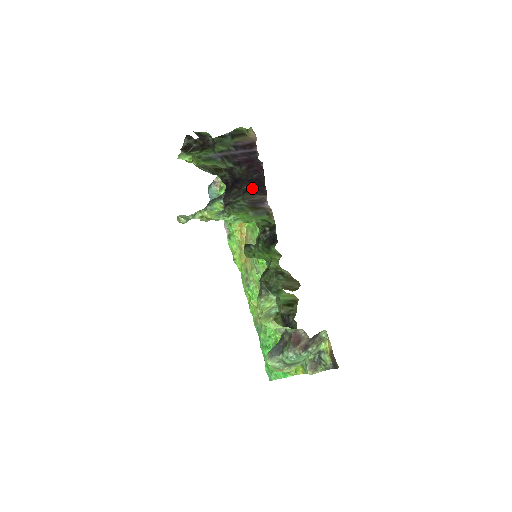
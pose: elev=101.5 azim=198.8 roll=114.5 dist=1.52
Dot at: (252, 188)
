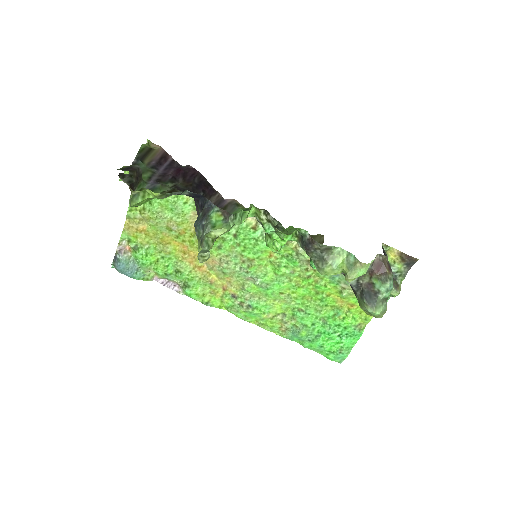
Dot at: (205, 193)
